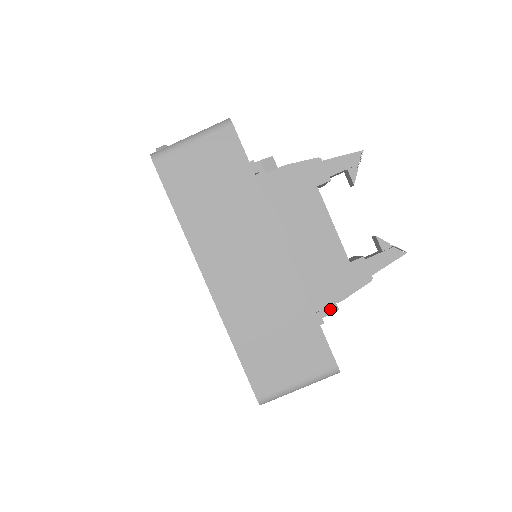
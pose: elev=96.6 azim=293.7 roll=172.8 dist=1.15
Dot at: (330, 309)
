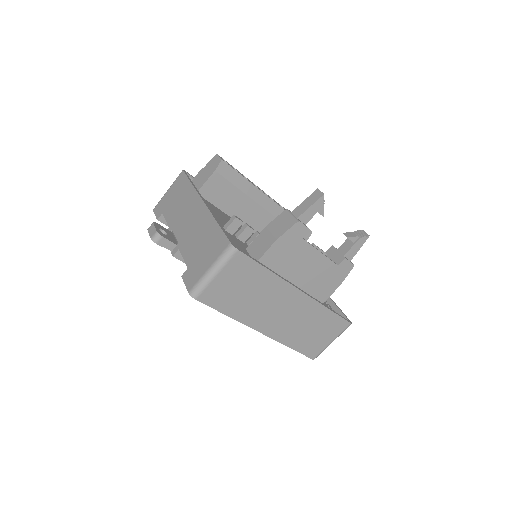
Dot at: (307, 236)
